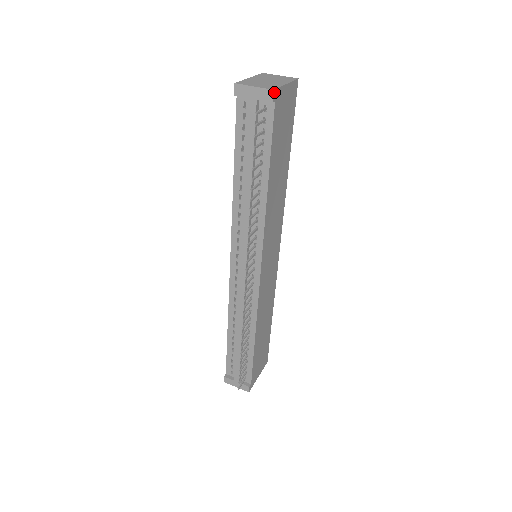
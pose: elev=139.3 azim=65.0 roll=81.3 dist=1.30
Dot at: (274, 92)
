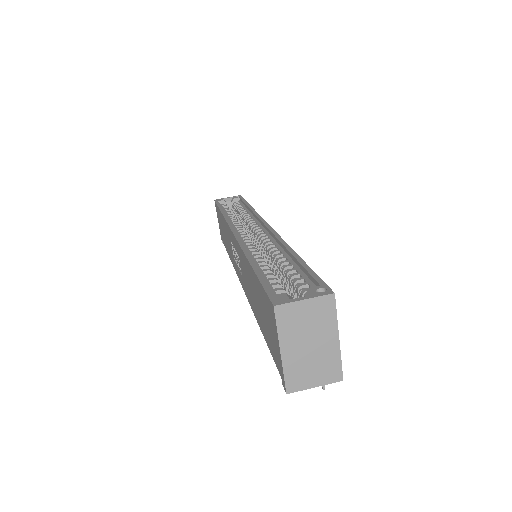
Dot at: (341, 377)
